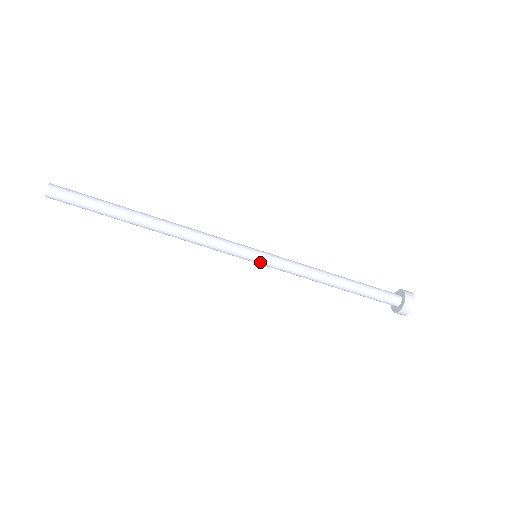
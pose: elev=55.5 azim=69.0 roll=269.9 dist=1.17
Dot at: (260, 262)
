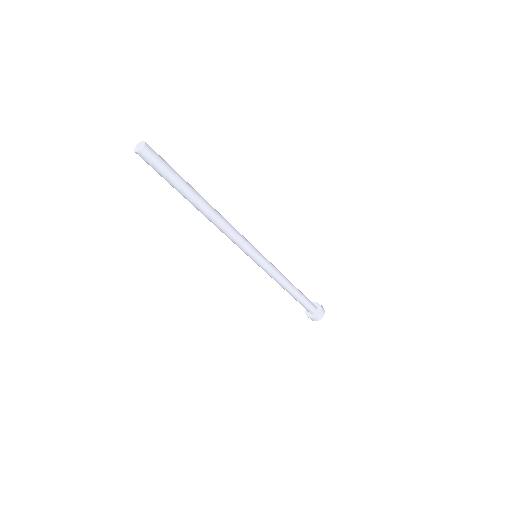
Dot at: (259, 262)
